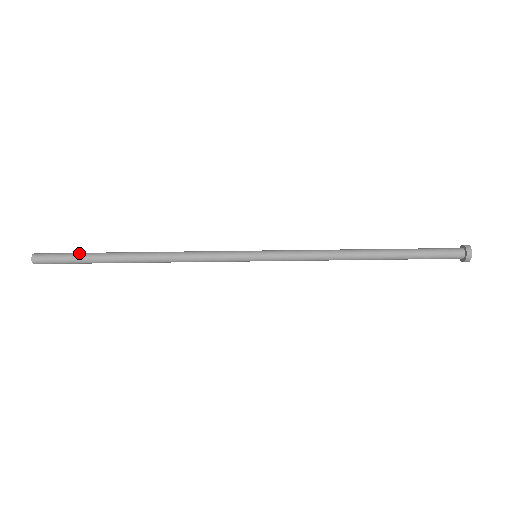
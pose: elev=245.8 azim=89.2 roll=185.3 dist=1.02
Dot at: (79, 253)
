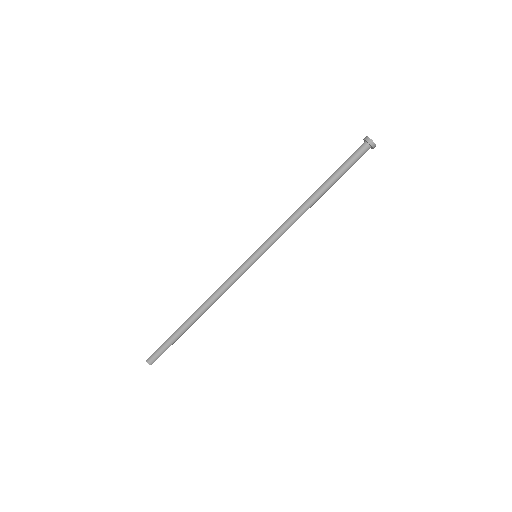
Dot at: (167, 340)
